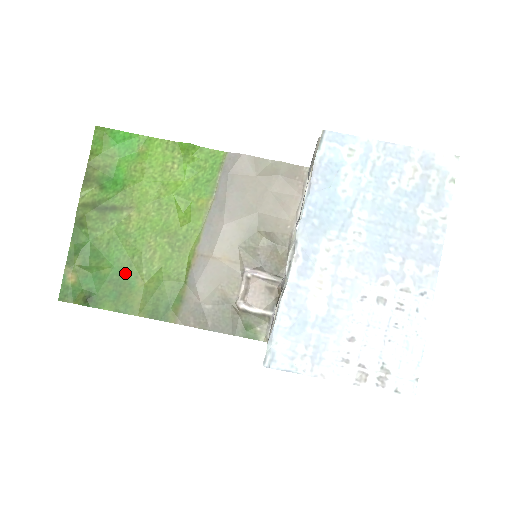
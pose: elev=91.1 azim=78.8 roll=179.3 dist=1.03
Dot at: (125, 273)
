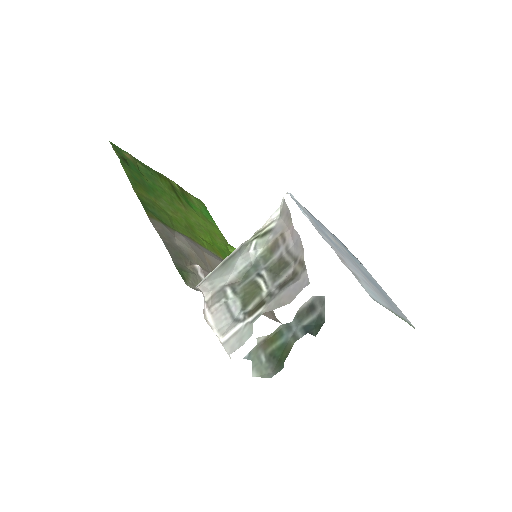
Dot at: (153, 191)
